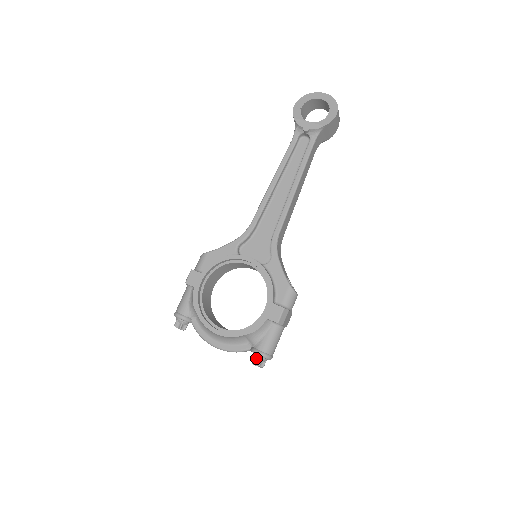
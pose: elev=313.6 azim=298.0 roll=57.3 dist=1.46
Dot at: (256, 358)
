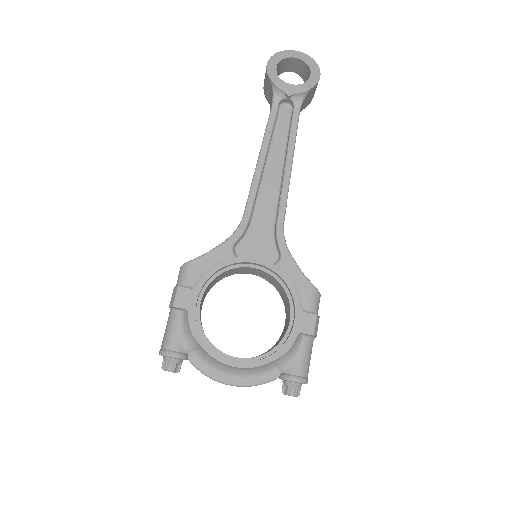
Dot at: (290, 386)
